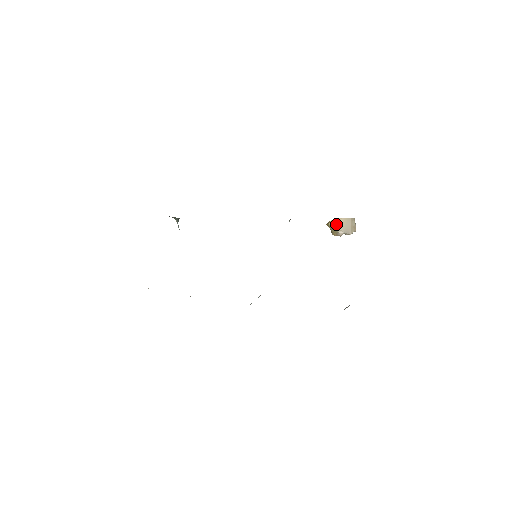
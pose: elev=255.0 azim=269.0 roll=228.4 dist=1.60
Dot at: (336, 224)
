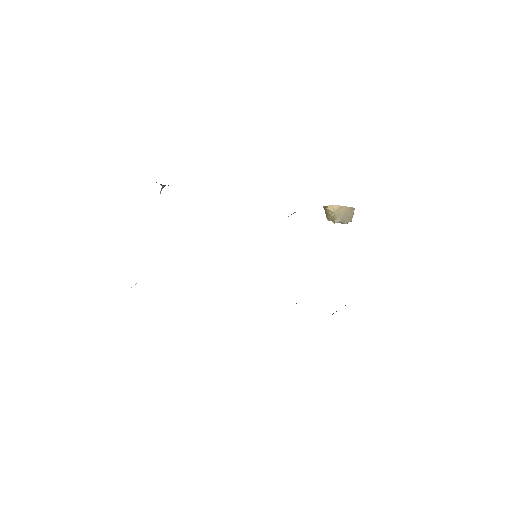
Dot at: (335, 211)
